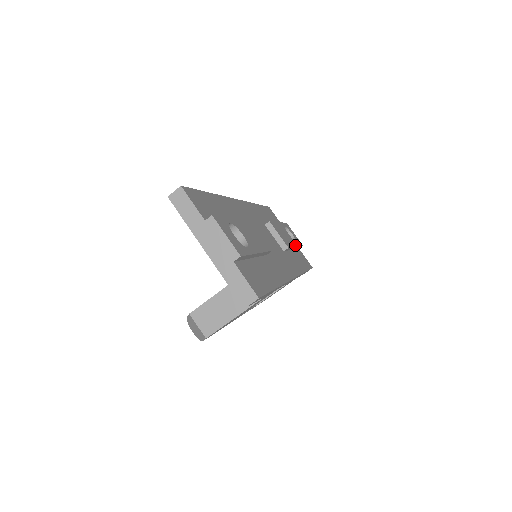
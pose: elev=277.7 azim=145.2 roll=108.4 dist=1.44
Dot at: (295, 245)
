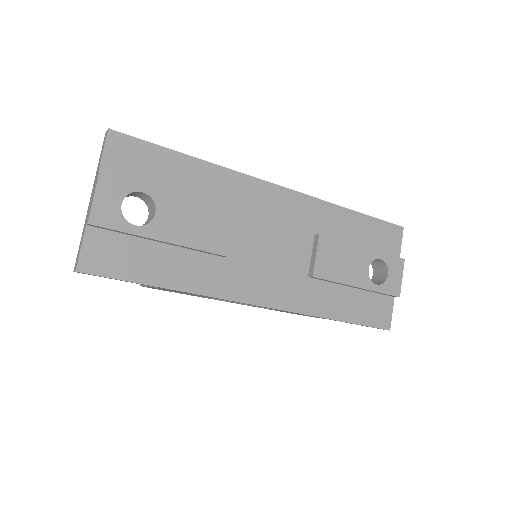
Dot at: (358, 285)
